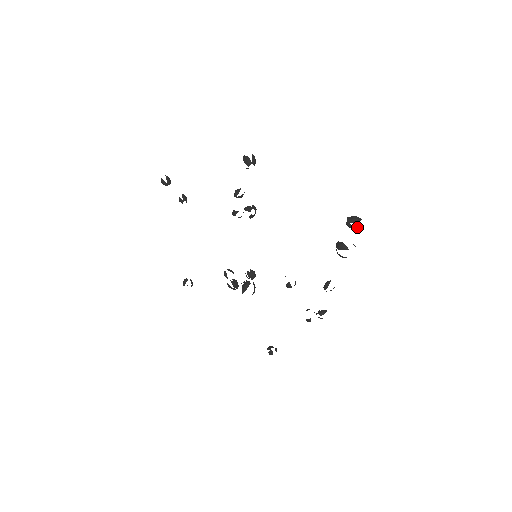
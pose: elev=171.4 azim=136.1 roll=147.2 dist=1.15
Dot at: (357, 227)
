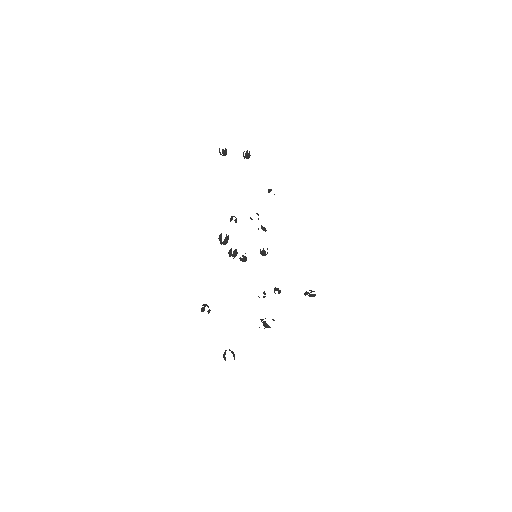
Dot at: occluded
